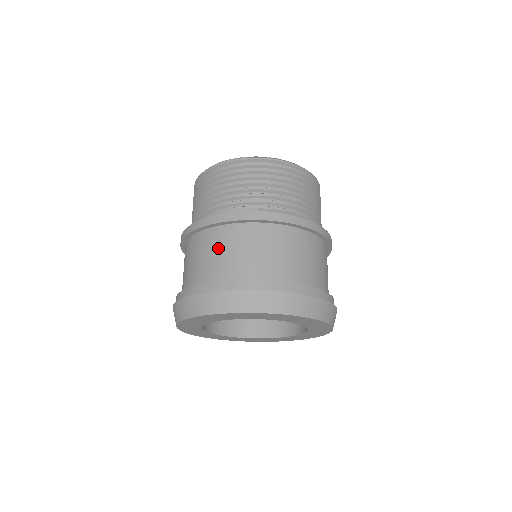
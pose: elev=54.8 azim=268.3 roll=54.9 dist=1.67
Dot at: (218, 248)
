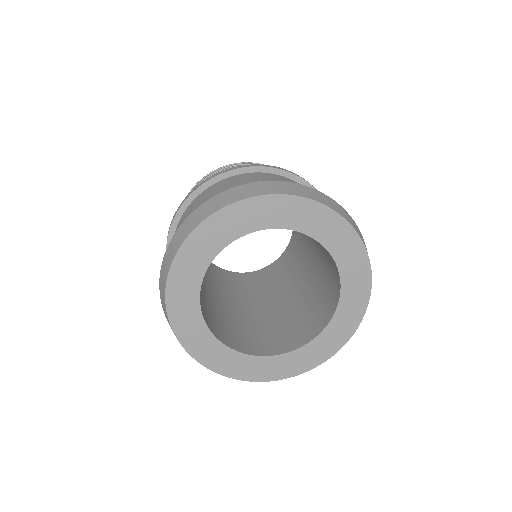
Dot at: occluded
